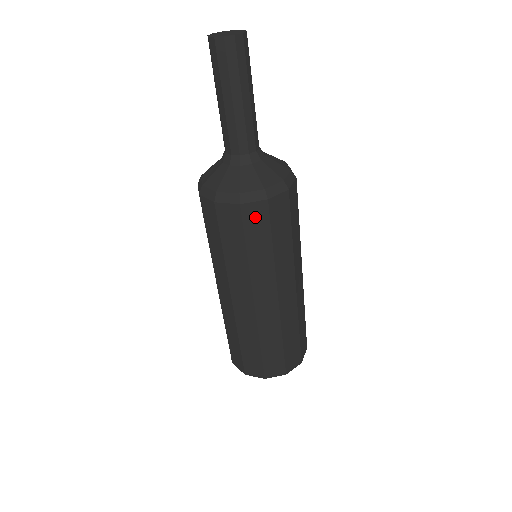
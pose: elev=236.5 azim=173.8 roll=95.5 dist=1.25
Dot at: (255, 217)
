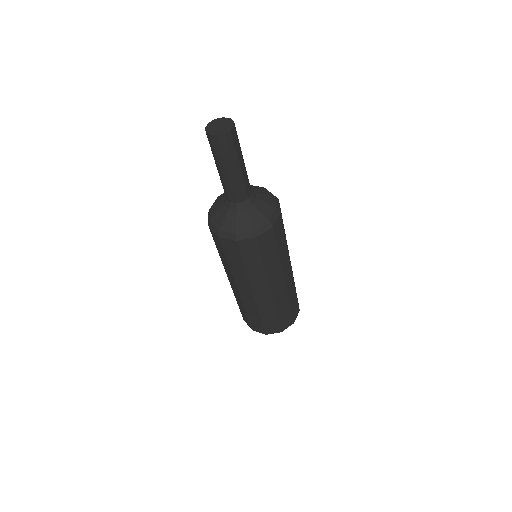
Dot at: (278, 228)
